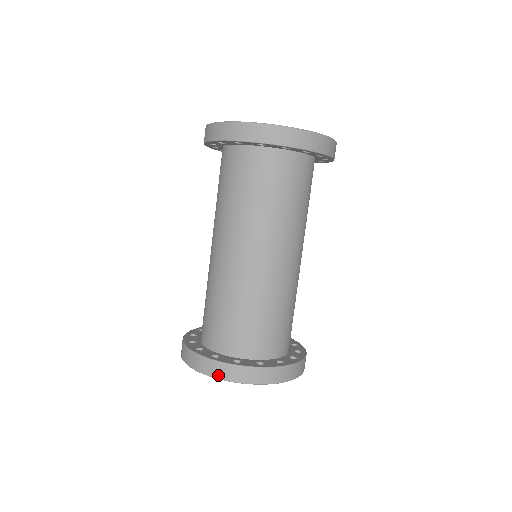
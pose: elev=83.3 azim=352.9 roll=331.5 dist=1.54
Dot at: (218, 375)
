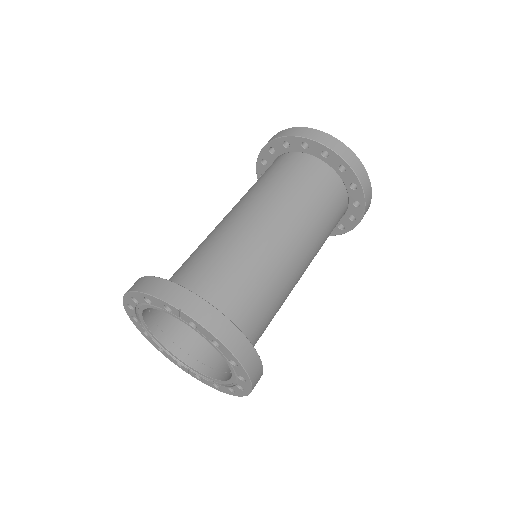
Dot at: occluded
